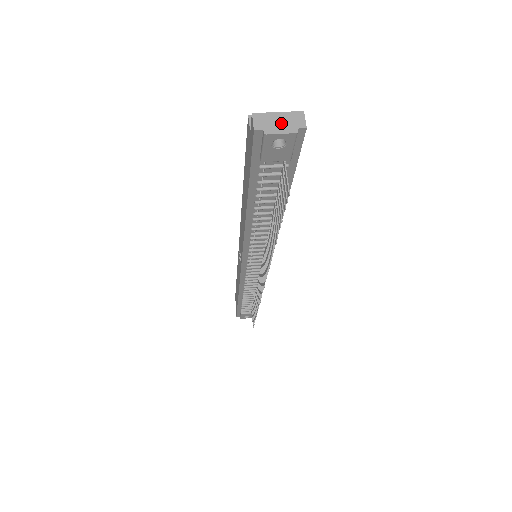
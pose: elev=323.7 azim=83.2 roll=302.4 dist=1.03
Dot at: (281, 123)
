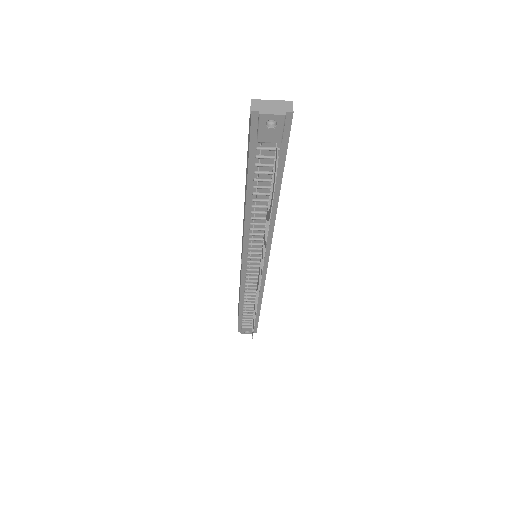
Dot at: (273, 107)
